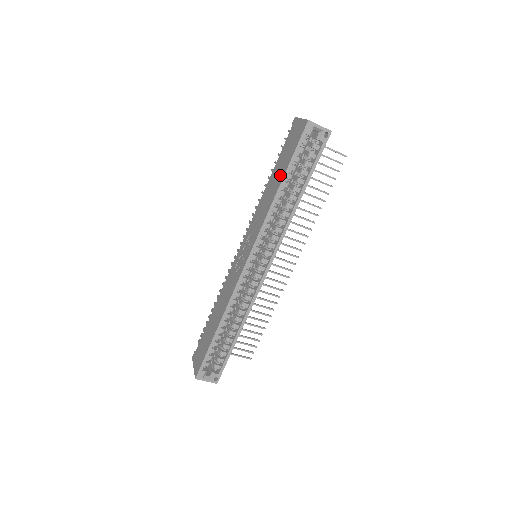
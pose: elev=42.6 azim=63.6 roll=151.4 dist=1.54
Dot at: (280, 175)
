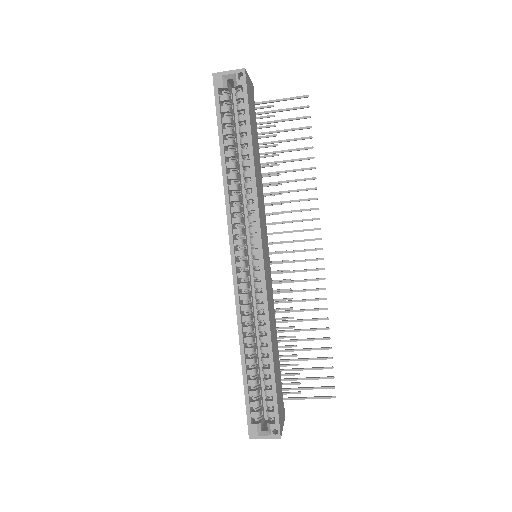
Dot at: occluded
